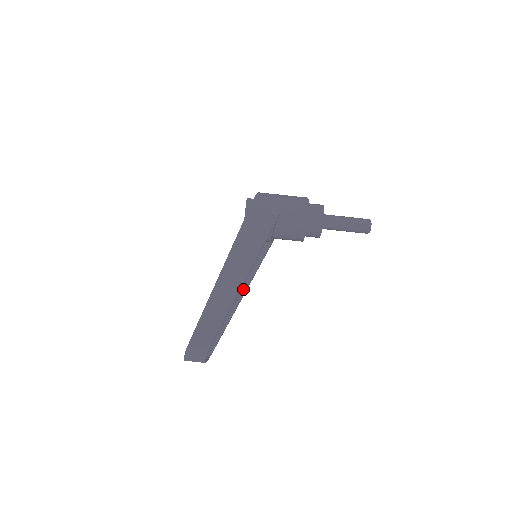
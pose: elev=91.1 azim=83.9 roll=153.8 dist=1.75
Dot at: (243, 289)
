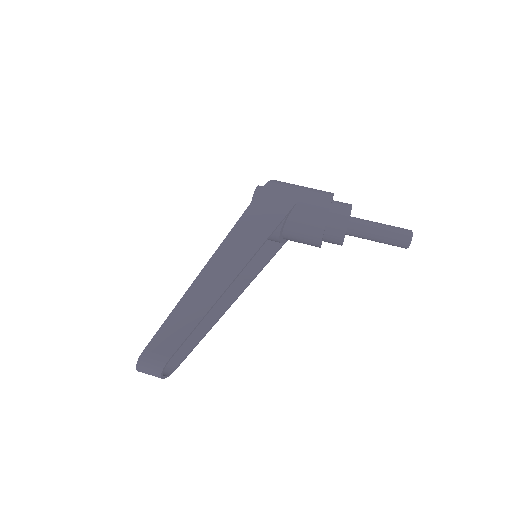
Dot at: (234, 295)
